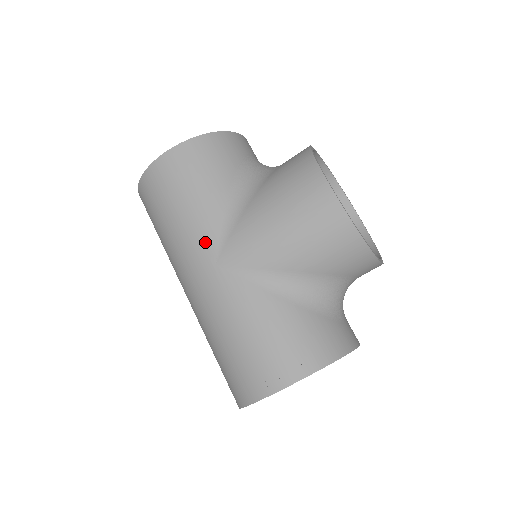
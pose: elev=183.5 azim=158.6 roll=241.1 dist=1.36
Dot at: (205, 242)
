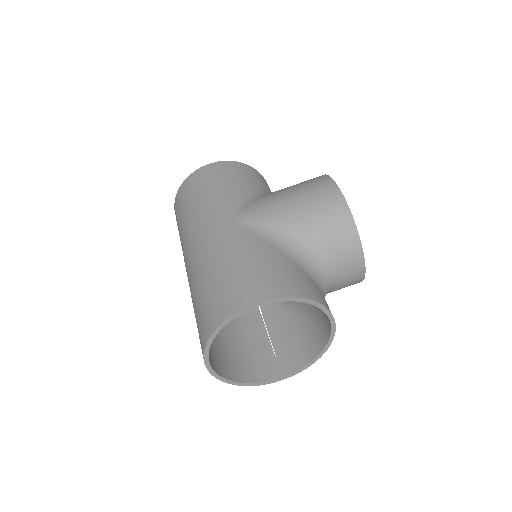
Dot at: (224, 208)
